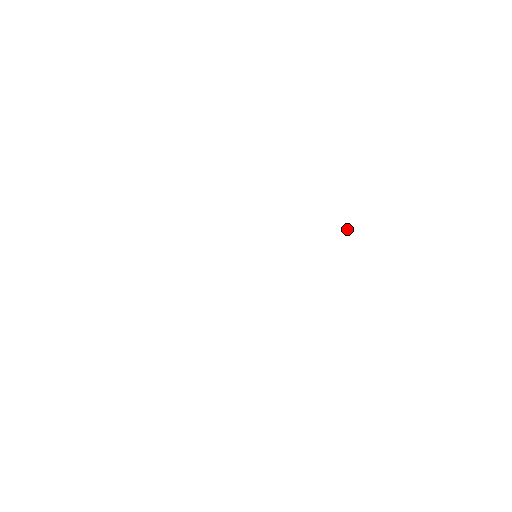
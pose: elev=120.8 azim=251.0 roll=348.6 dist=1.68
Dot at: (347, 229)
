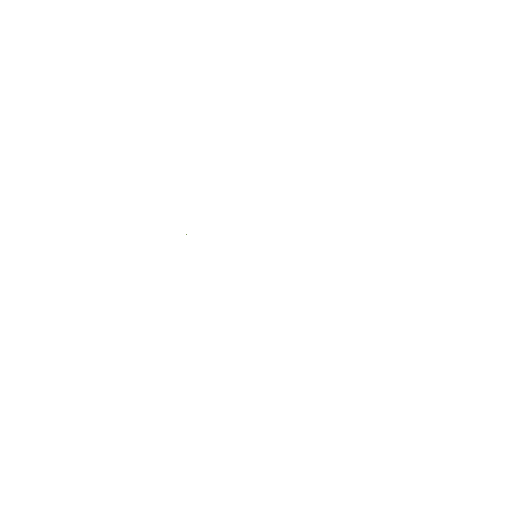
Dot at: occluded
